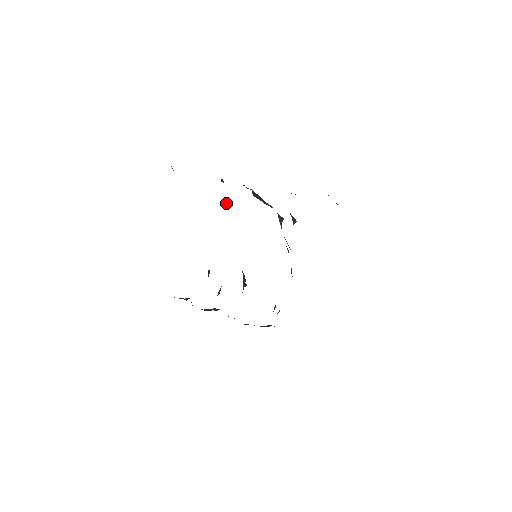
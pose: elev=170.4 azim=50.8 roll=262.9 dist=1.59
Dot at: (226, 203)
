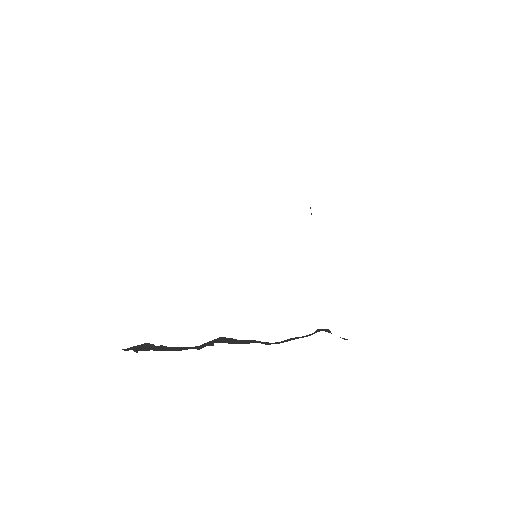
Dot at: occluded
